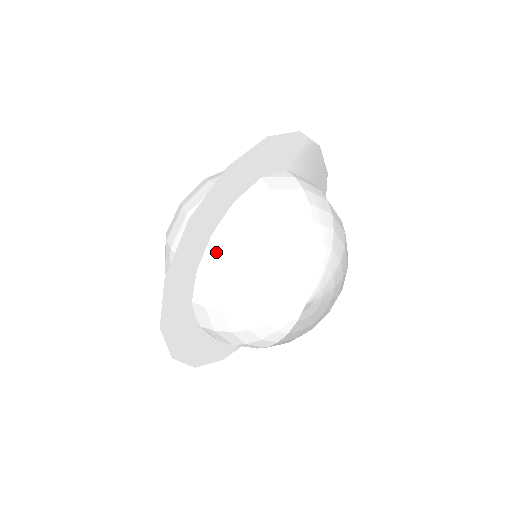
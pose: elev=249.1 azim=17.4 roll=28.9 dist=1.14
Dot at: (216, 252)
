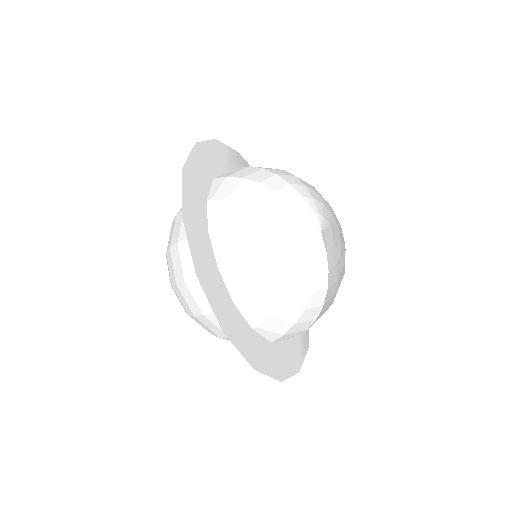
Dot at: (222, 240)
